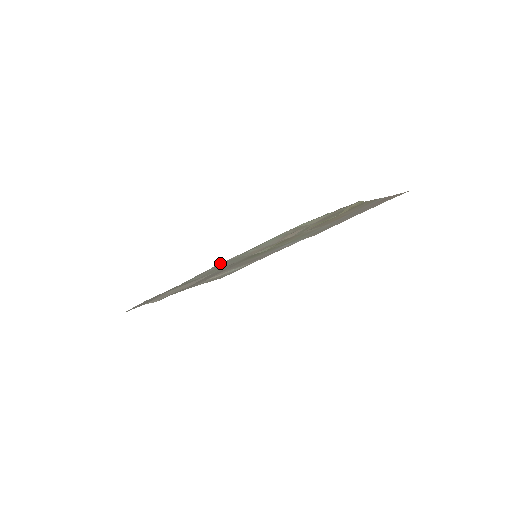
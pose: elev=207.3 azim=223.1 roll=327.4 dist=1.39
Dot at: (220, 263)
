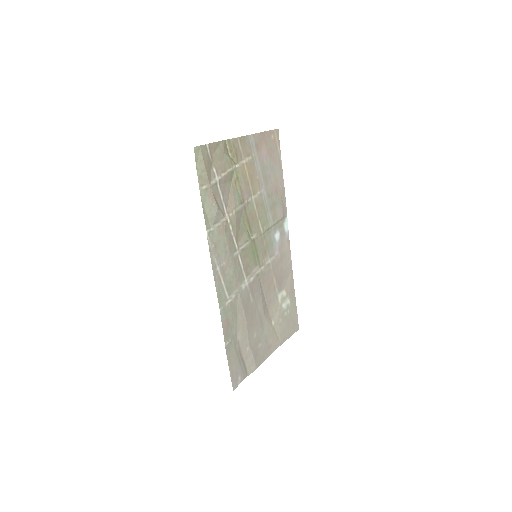
Dot at: (210, 256)
